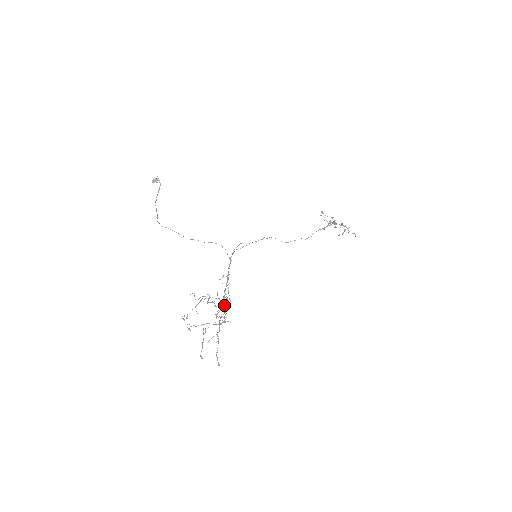
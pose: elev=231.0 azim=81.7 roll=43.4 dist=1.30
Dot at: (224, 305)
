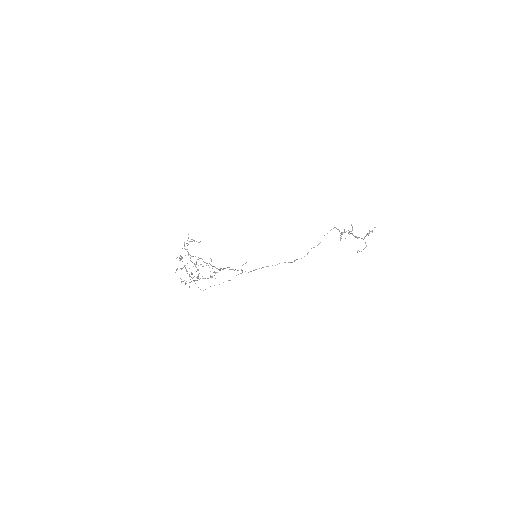
Dot at: occluded
